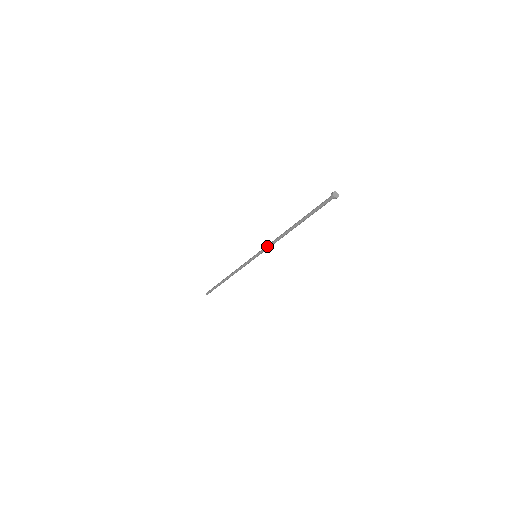
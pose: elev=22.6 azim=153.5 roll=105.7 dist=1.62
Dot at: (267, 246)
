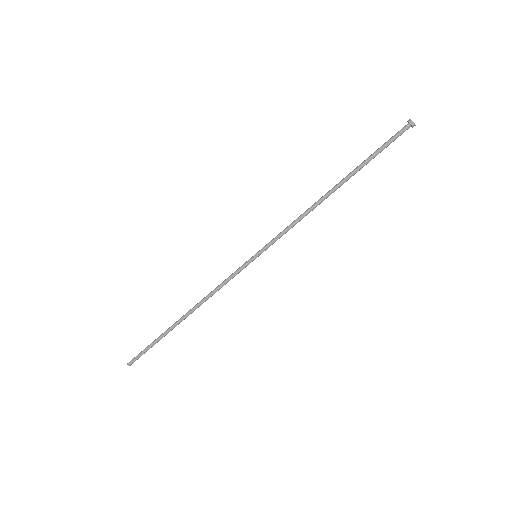
Dot at: (283, 231)
